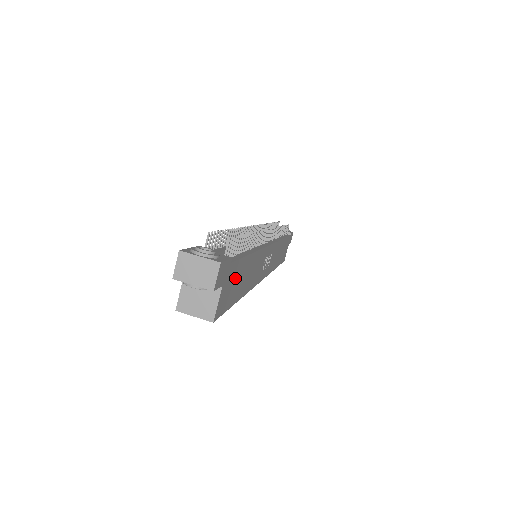
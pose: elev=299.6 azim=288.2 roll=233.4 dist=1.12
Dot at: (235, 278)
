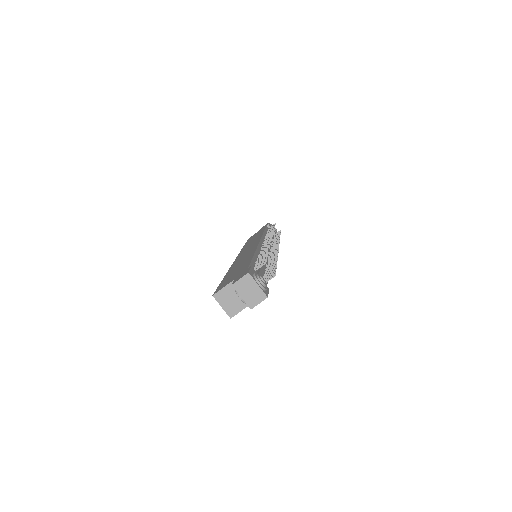
Dot at: occluded
